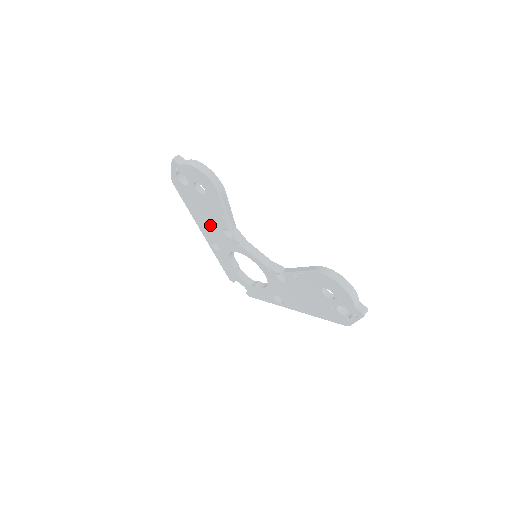
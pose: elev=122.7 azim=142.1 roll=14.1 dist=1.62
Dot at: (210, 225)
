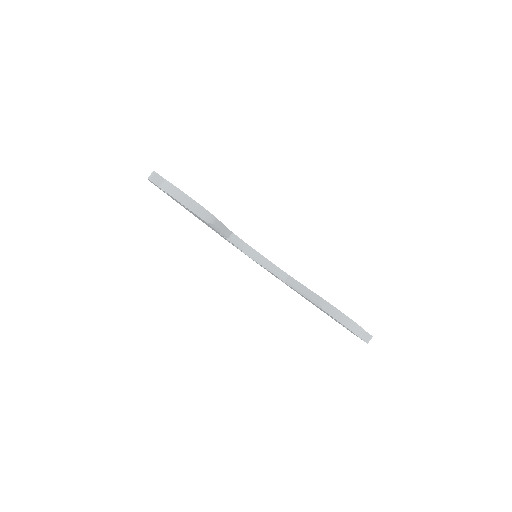
Dot at: occluded
